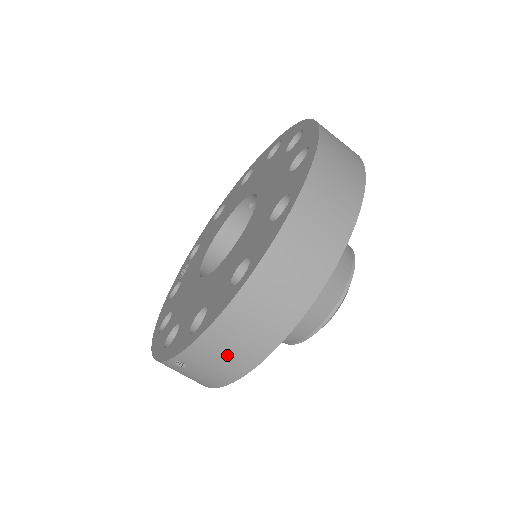
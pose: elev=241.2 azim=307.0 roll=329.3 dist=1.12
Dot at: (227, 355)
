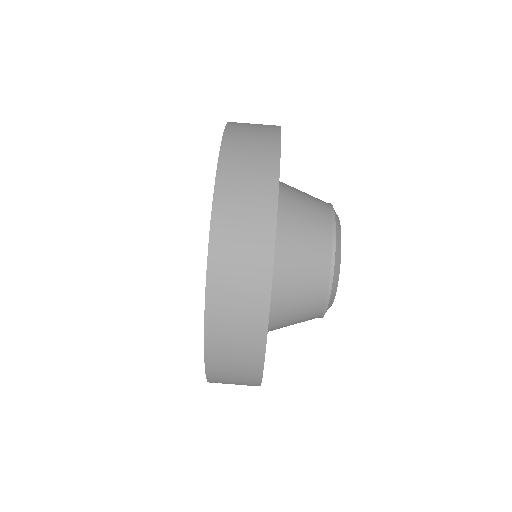
Dot at: (235, 371)
